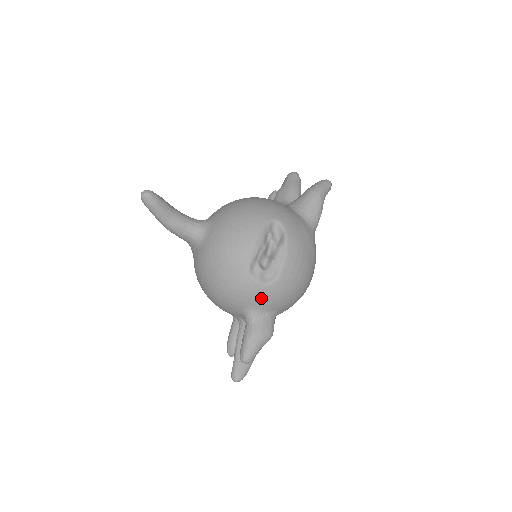
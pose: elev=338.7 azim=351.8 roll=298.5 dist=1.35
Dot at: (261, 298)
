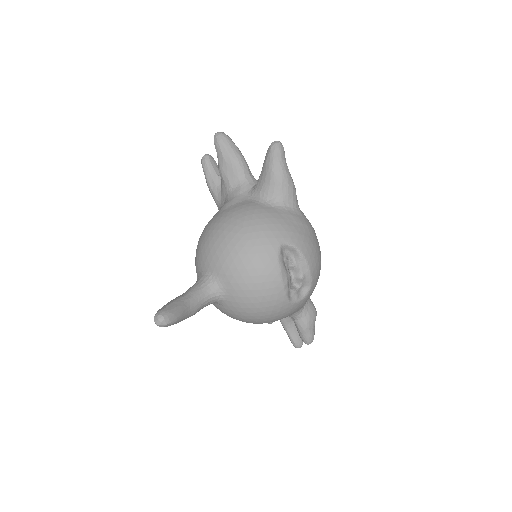
Dot at: (303, 304)
